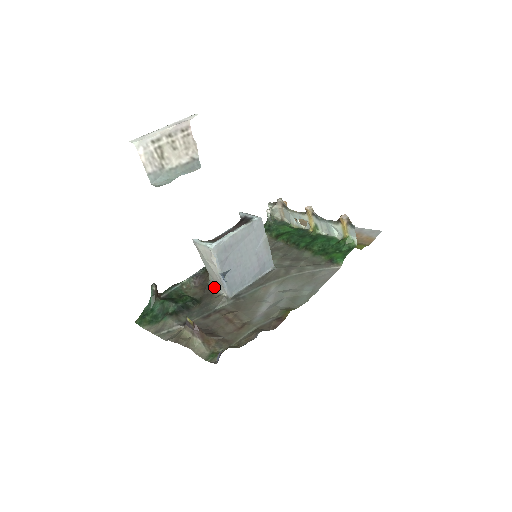
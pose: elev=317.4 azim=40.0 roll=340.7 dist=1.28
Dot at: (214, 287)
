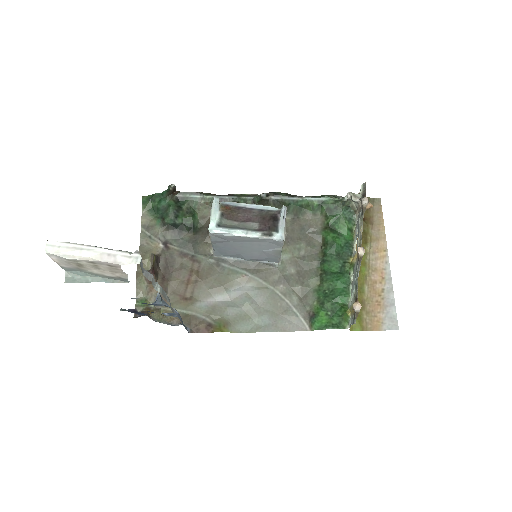
Dot at: occluded
